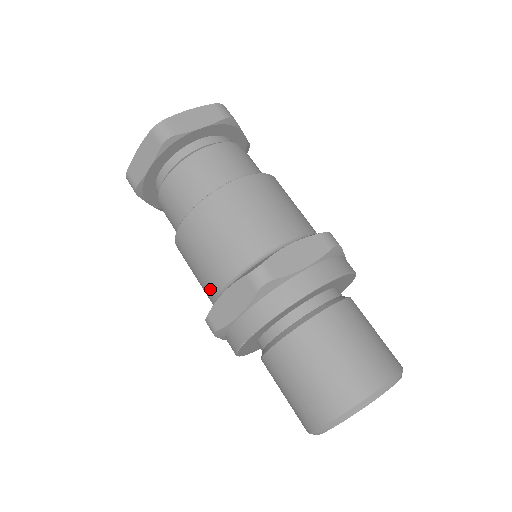
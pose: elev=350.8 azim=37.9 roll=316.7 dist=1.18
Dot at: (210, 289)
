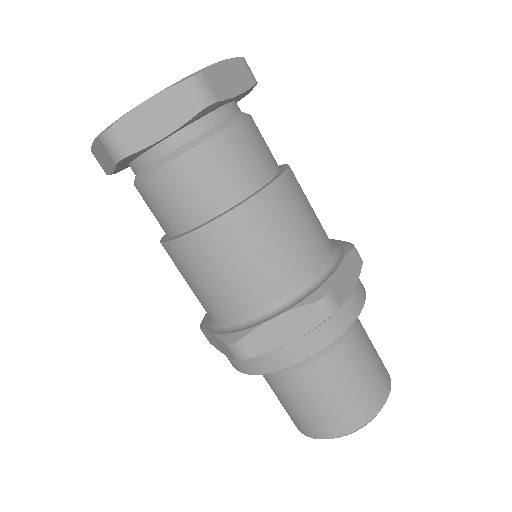
Dot at: occluded
